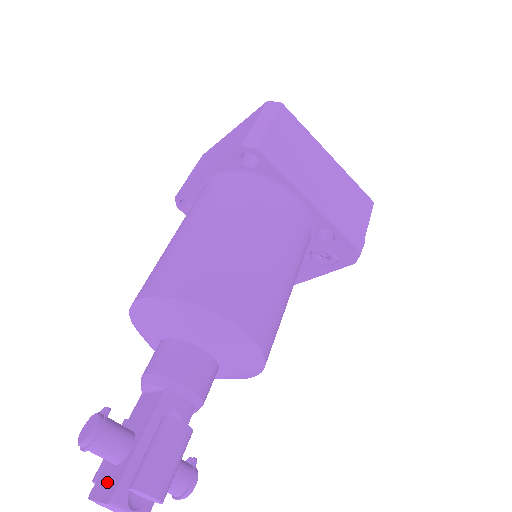
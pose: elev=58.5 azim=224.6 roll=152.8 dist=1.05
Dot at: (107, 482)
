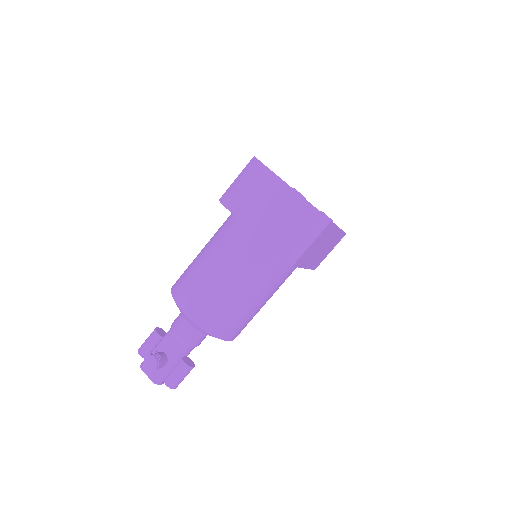
Dot at: (152, 371)
